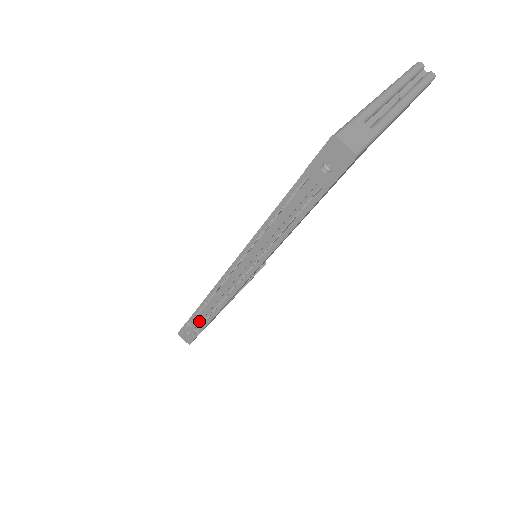
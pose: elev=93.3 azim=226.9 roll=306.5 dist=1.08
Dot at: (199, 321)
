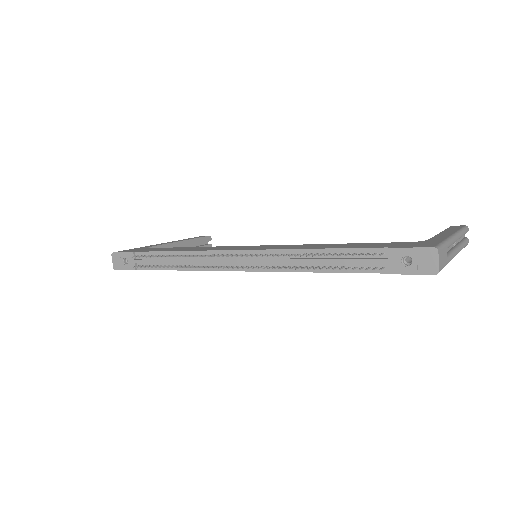
Dot at: (151, 262)
